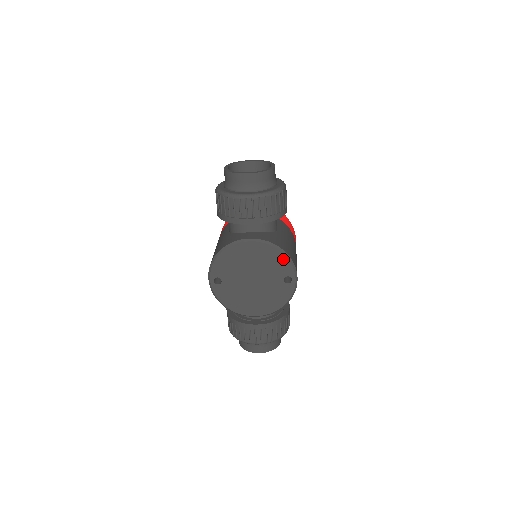
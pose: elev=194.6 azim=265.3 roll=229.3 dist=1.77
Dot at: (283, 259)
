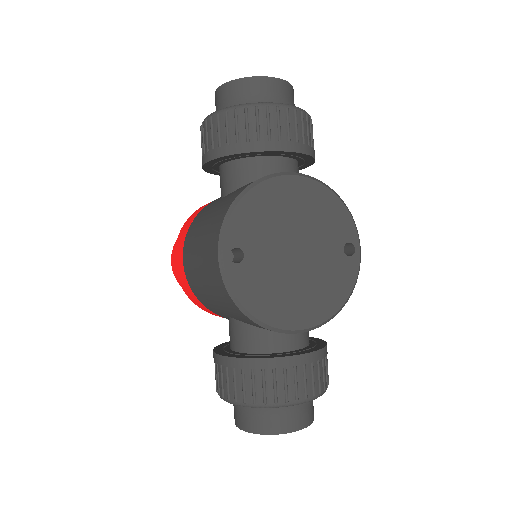
Dot at: (341, 210)
